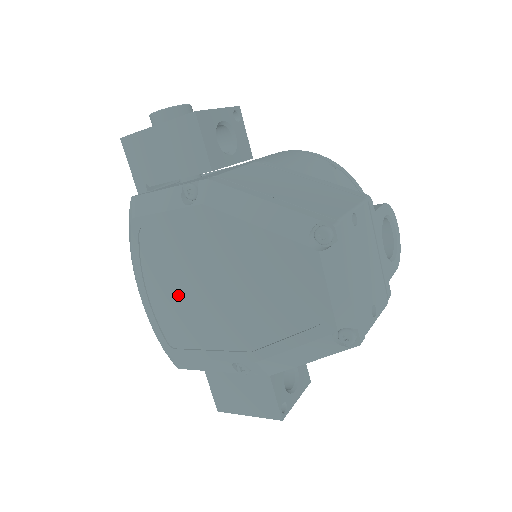
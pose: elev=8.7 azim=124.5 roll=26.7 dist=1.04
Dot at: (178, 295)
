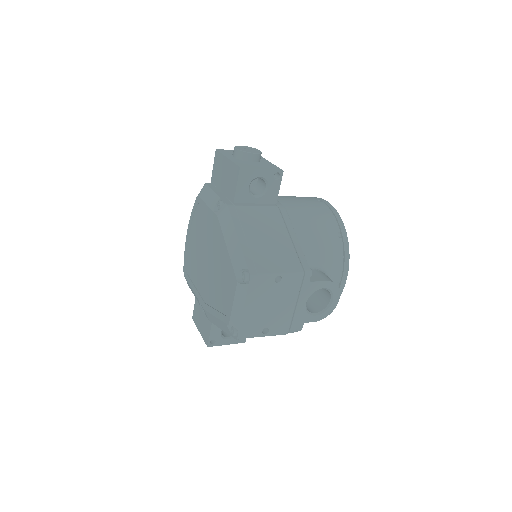
Dot at: (197, 249)
